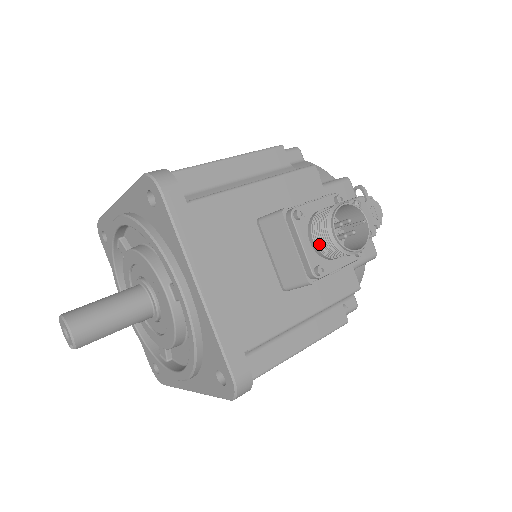
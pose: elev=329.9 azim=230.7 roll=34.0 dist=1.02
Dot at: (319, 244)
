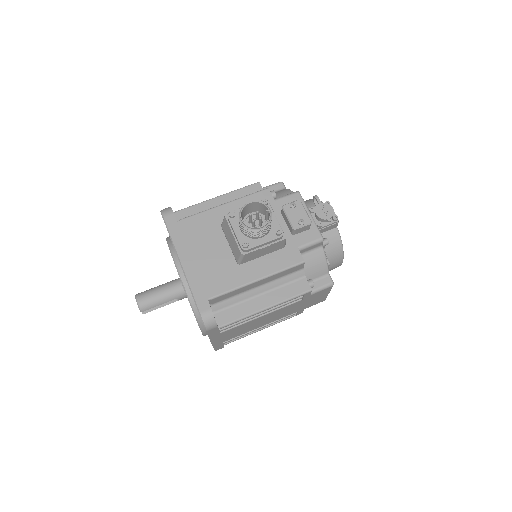
Dot at: (242, 229)
